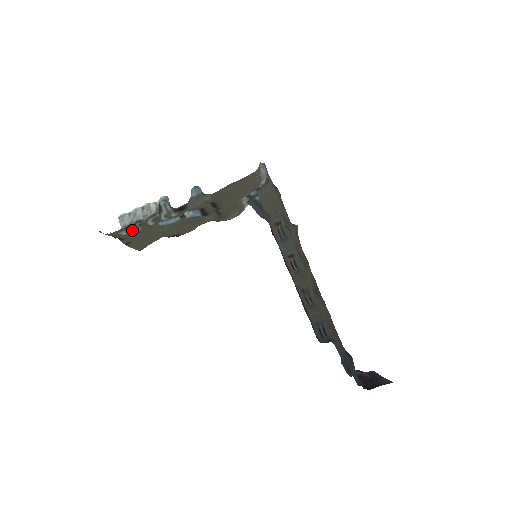
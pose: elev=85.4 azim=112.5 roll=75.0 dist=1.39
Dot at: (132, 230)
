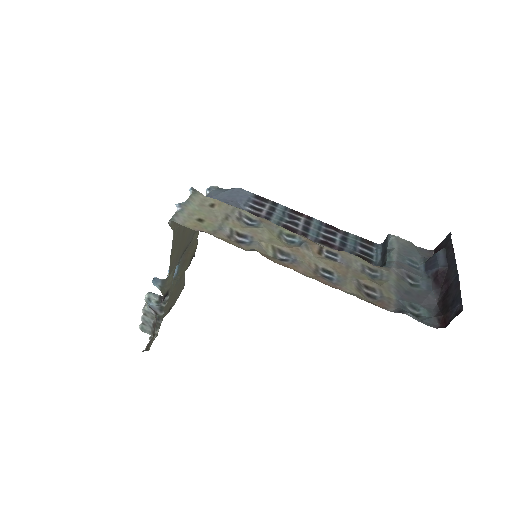
Dot at: (159, 325)
